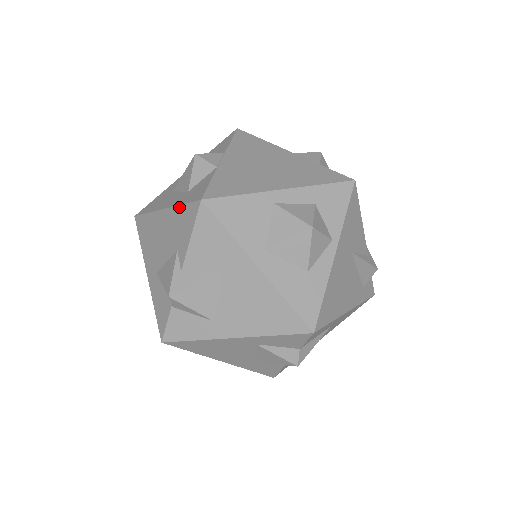
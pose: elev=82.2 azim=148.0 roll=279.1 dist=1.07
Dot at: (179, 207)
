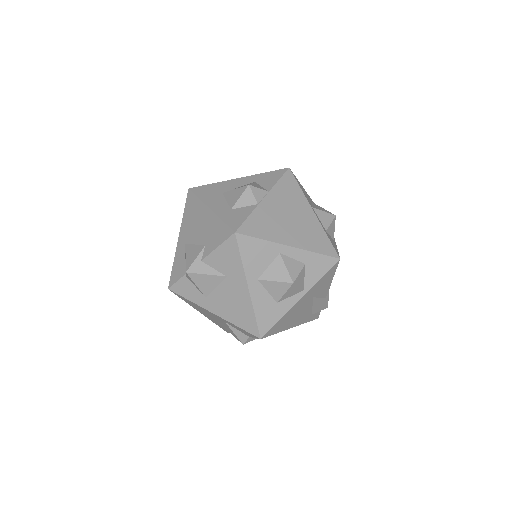
Dot at: (220, 220)
